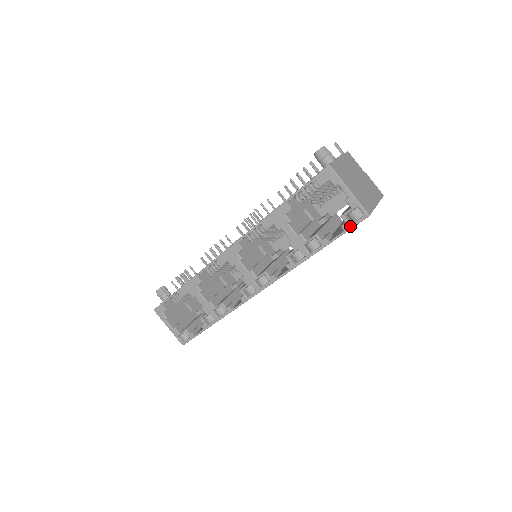
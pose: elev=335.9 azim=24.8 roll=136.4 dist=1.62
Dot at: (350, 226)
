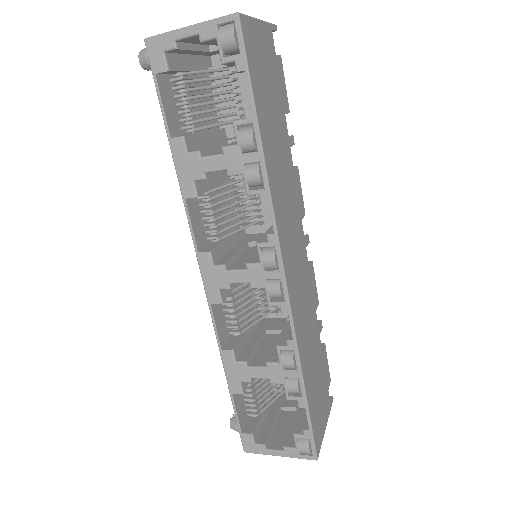
Dot at: (241, 56)
